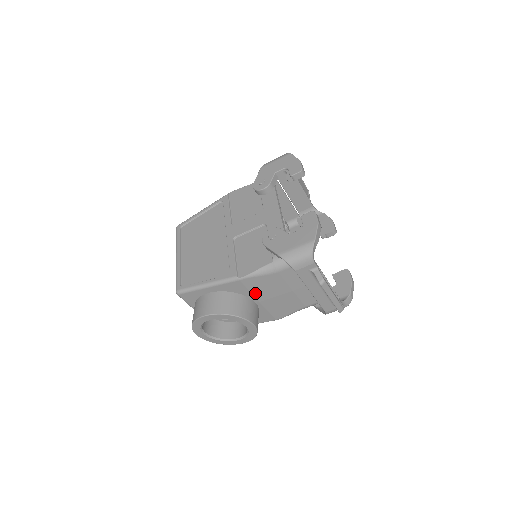
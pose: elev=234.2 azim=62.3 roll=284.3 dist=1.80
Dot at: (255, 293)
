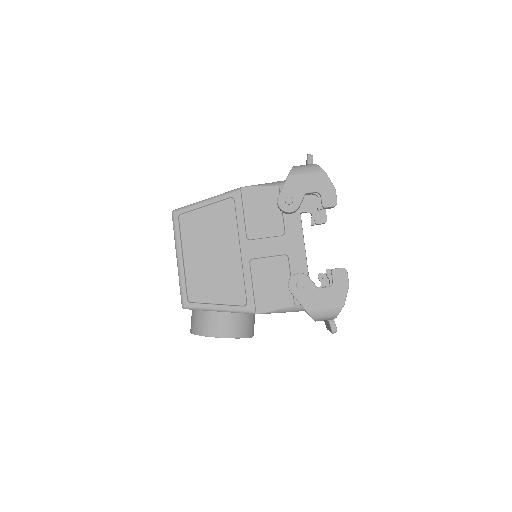
Dot at: occluded
